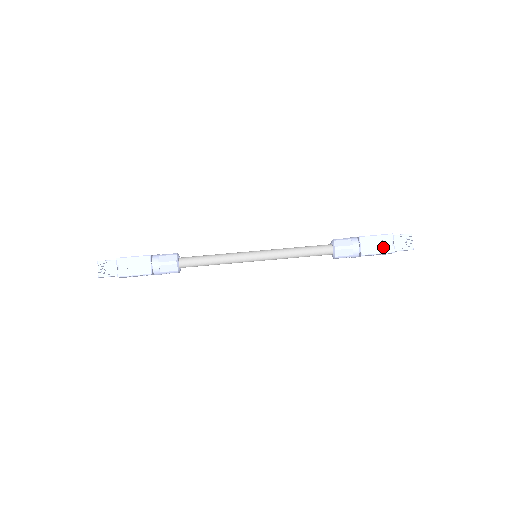
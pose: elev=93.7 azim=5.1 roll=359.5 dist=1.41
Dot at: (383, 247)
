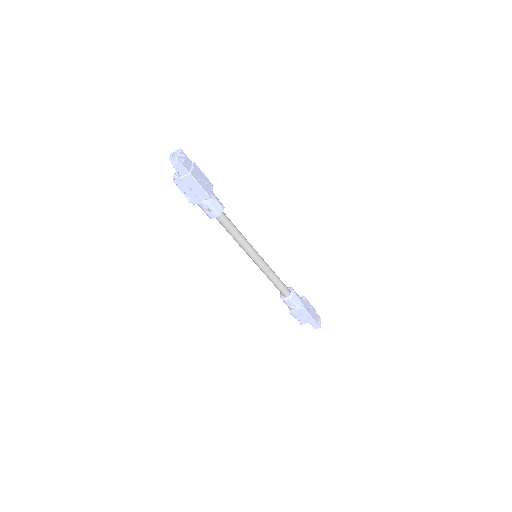
Dot at: (312, 313)
